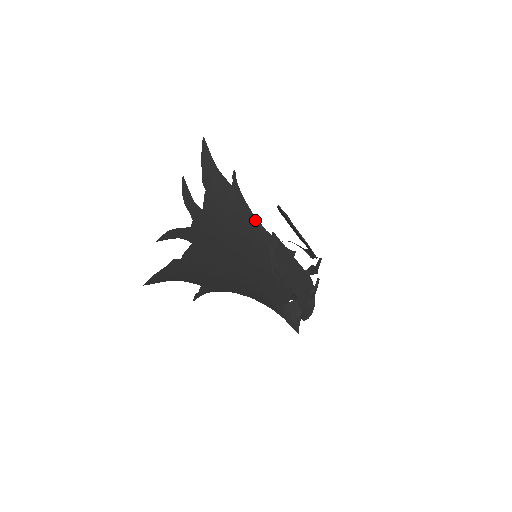
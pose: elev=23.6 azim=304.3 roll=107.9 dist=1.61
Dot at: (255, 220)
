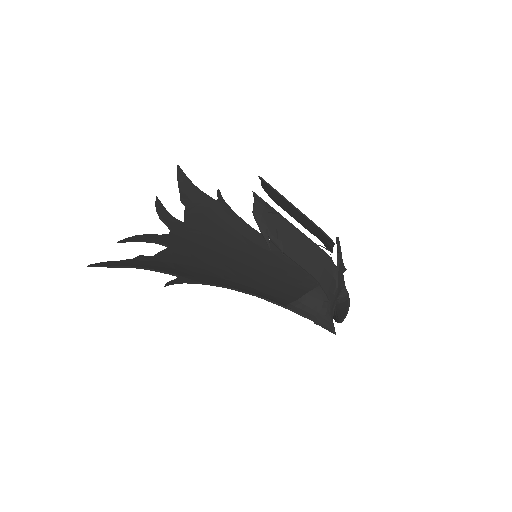
Dot at: (252, 230)
